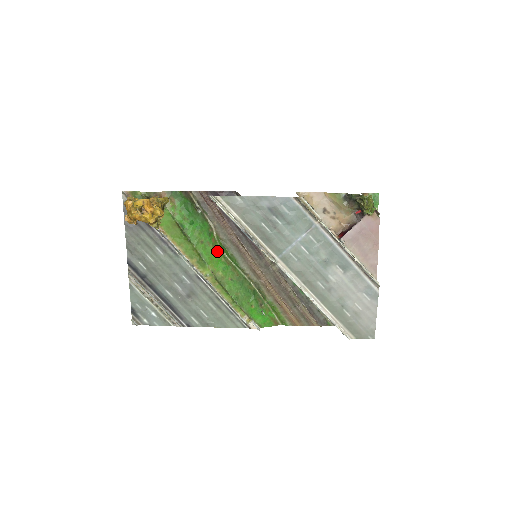
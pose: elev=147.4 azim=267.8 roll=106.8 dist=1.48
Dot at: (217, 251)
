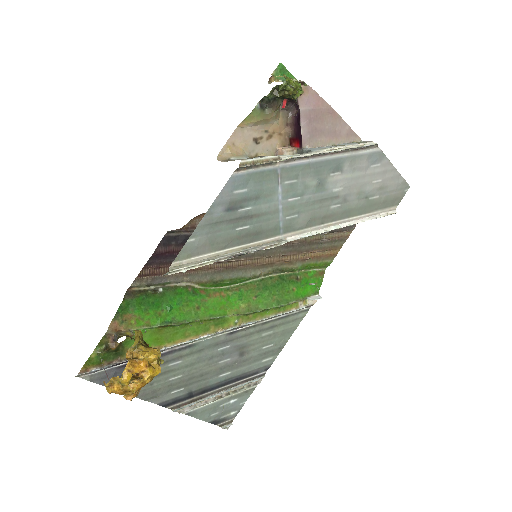
Dot at: (217, 295)
